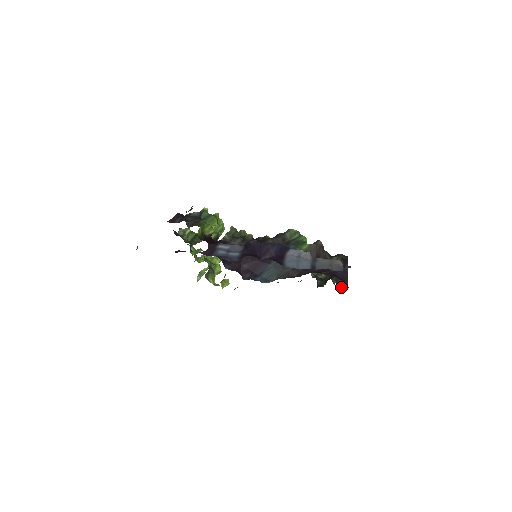
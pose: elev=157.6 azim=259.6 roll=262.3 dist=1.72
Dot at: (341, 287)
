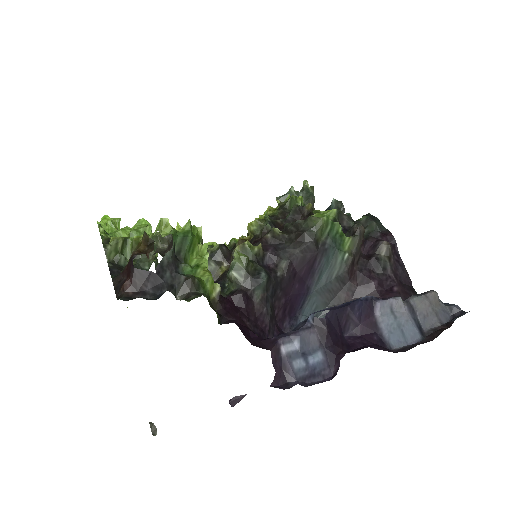
Dot at: occluded
